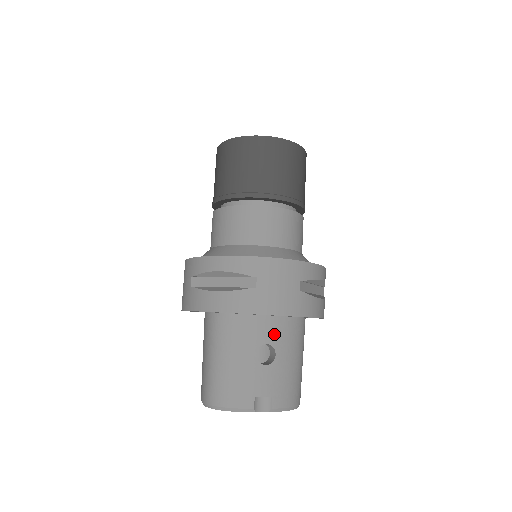
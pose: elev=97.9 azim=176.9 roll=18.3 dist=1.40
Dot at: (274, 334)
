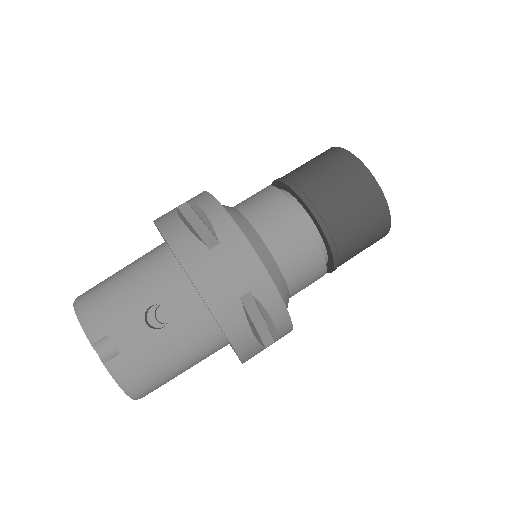
Dot at: (183, 311)
